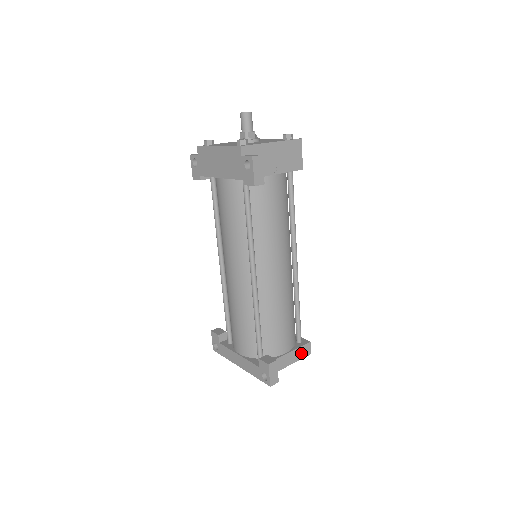
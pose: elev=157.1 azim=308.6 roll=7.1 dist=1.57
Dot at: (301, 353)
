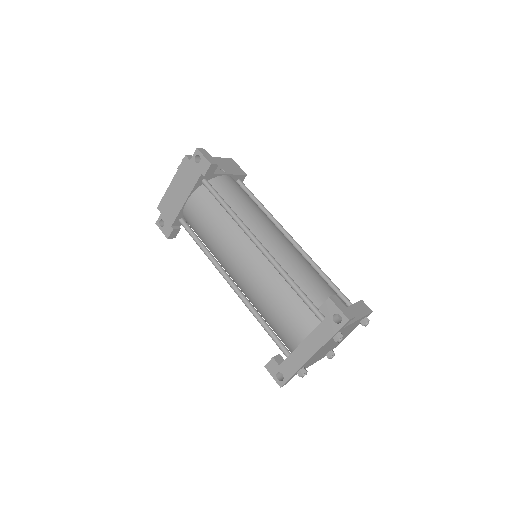
Dot at: (361, 310)
